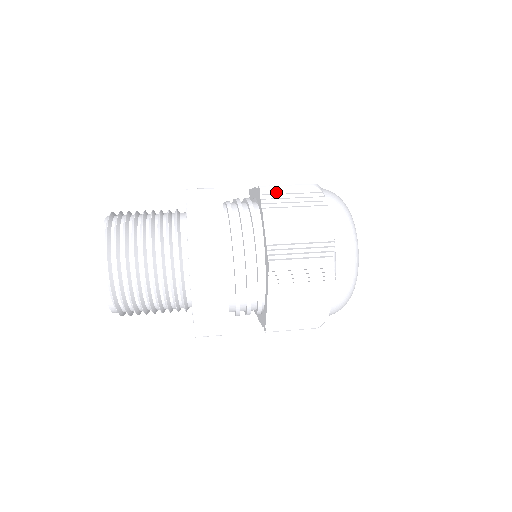
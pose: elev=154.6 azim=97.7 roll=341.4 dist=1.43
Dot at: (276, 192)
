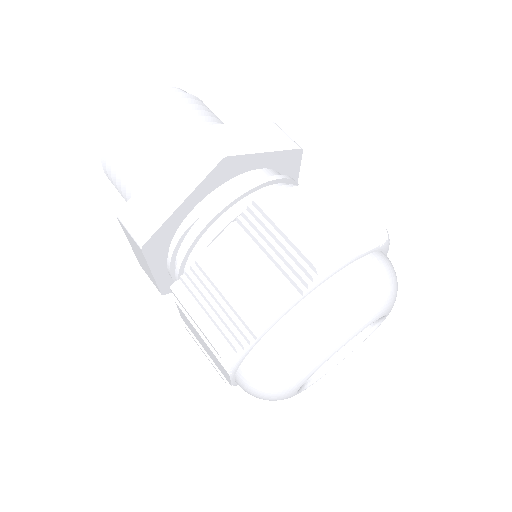
Dot at: occluded
